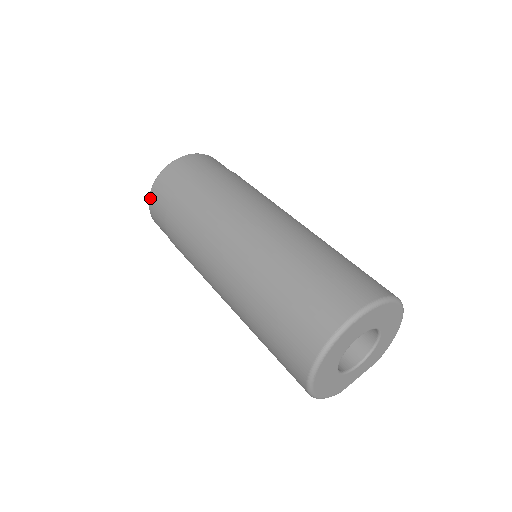
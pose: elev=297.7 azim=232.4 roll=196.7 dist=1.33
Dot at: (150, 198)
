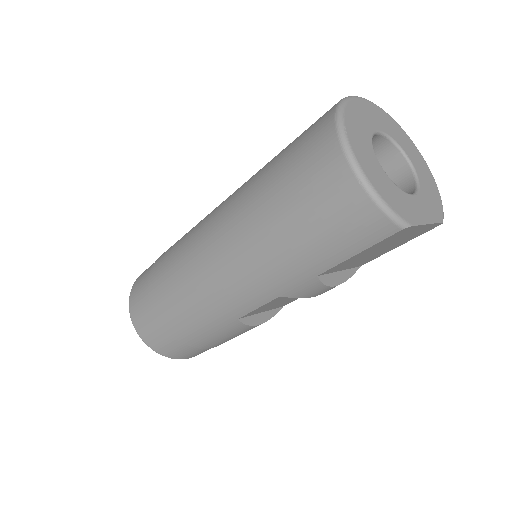
Dot at: (131, 293)
